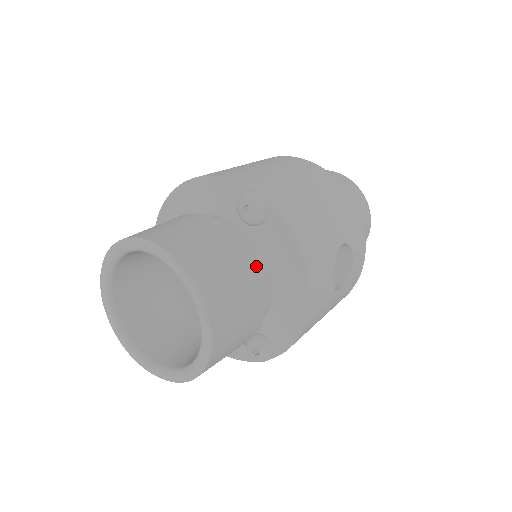
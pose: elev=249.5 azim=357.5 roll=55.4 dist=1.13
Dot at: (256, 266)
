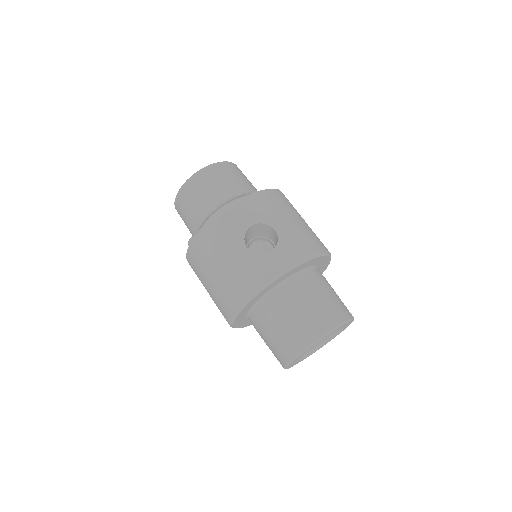
Dot at: (242, 191)
